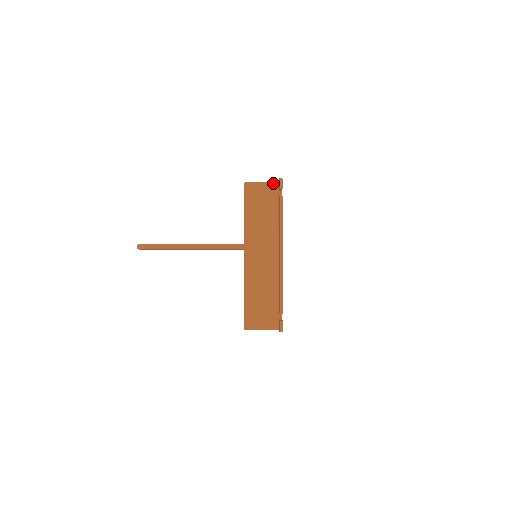
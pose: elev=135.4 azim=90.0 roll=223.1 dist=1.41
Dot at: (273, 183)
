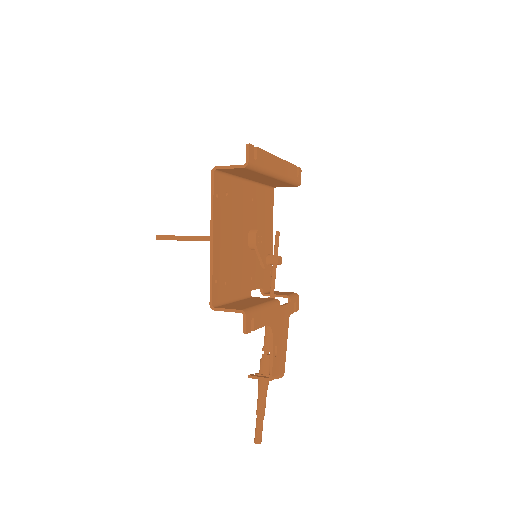
Dot at: occluded
